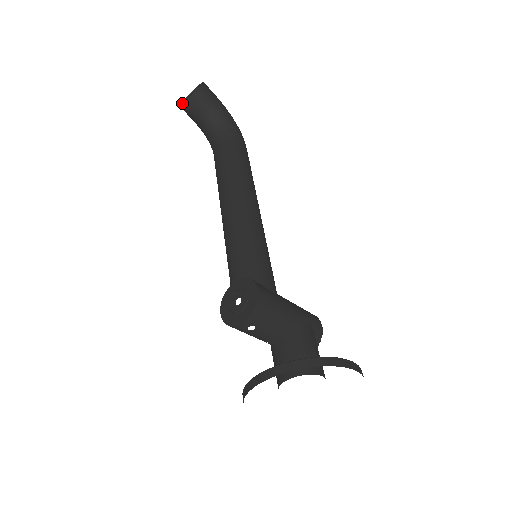
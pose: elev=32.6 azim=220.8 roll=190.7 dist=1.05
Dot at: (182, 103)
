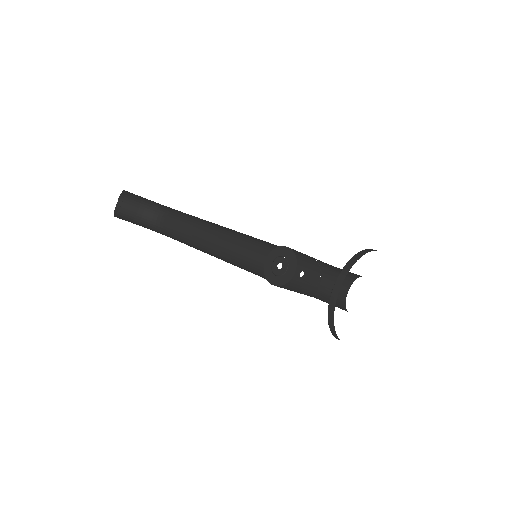
Dot at: (118, 211)
